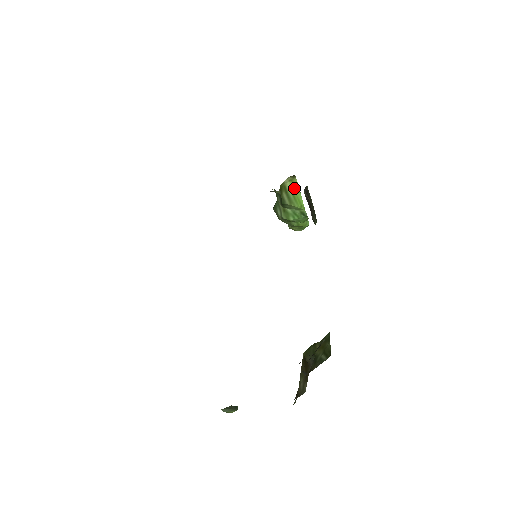
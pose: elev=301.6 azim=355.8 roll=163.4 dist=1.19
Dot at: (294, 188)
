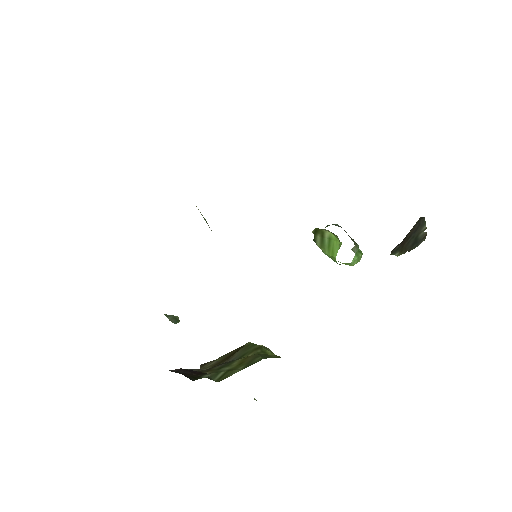
Dot at: (334, 239)
